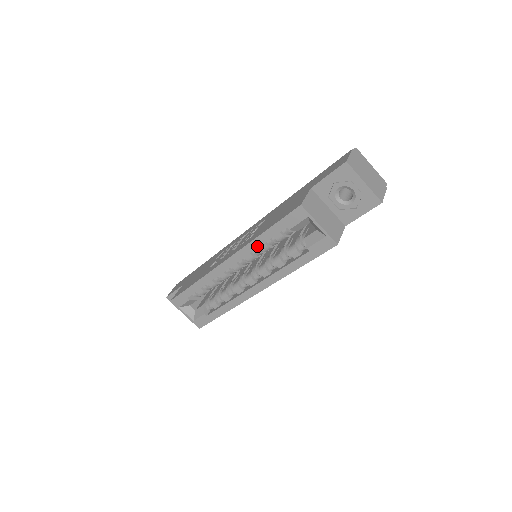
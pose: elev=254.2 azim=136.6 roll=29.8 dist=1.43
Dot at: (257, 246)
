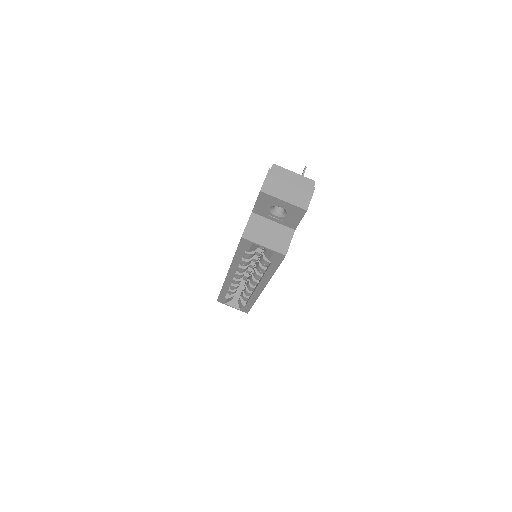
Dot at: (237, 264)
